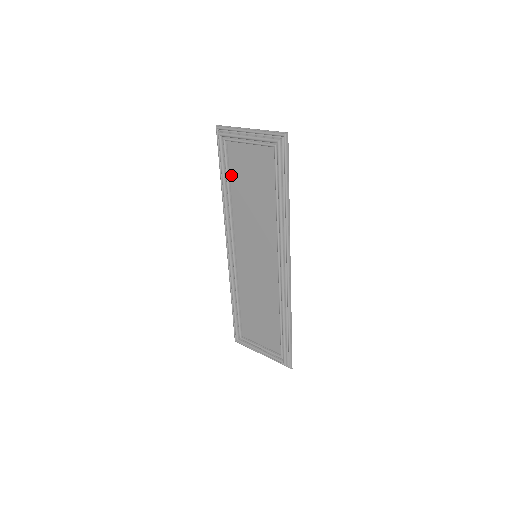
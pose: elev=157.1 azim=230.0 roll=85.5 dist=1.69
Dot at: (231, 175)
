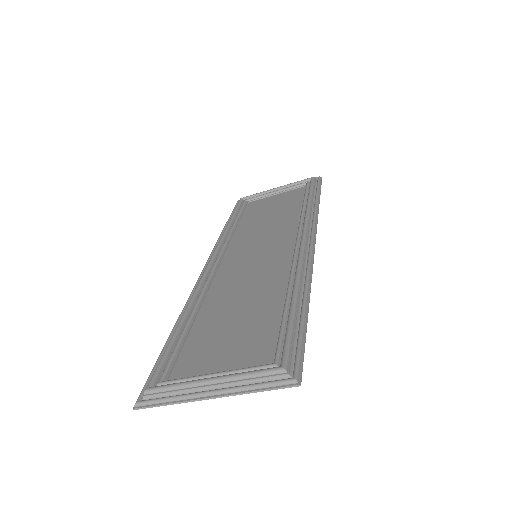
Dot at: (243, 217)
